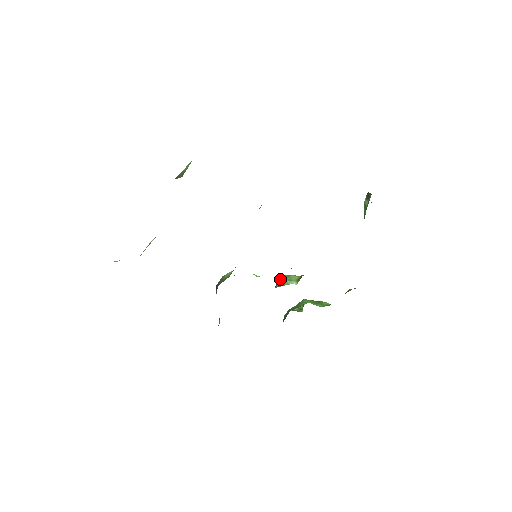
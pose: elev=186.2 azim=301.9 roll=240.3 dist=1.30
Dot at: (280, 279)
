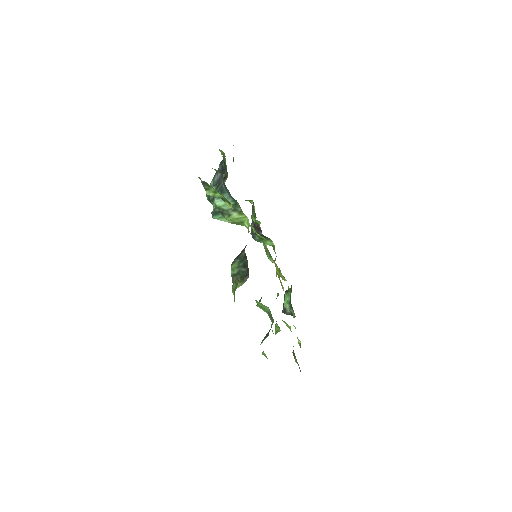
Dot at: occluded
